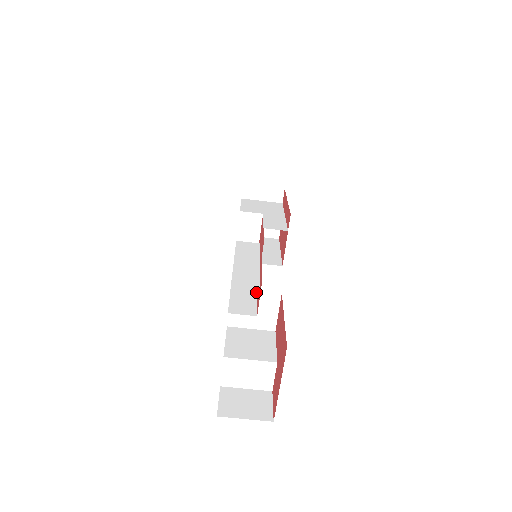
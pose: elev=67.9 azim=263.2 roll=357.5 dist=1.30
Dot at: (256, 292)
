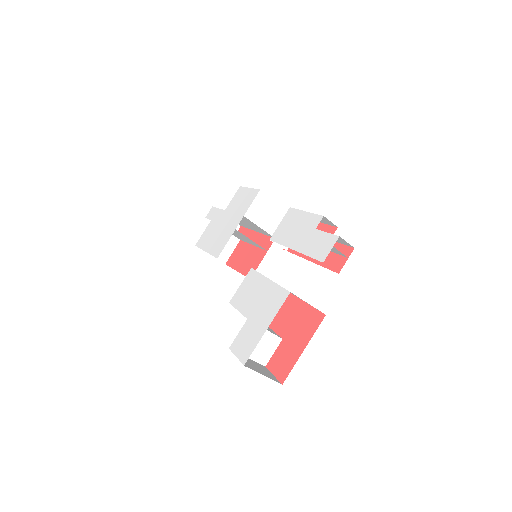
Dot at: (344, 255)
